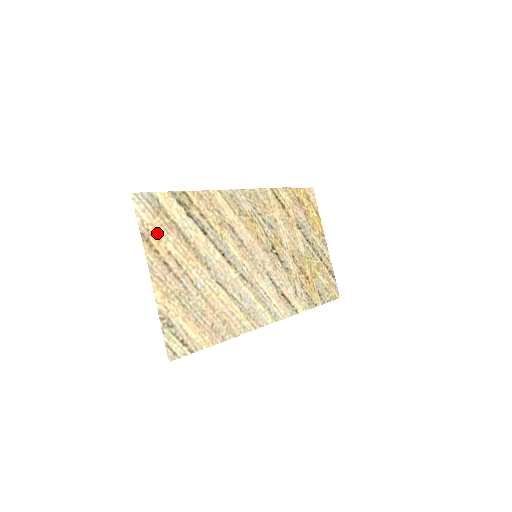
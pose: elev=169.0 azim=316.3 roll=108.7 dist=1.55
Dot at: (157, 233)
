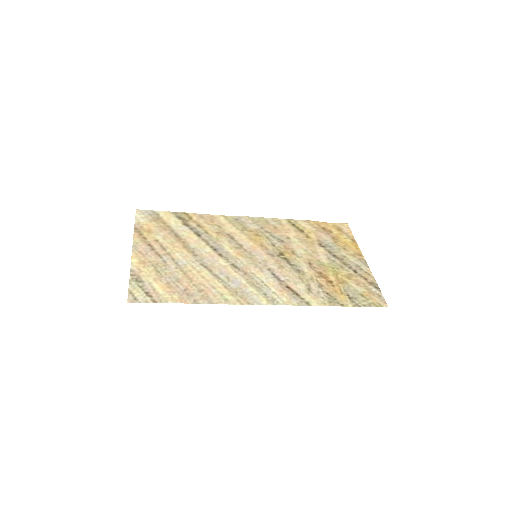
Dot at: (150, 230)
